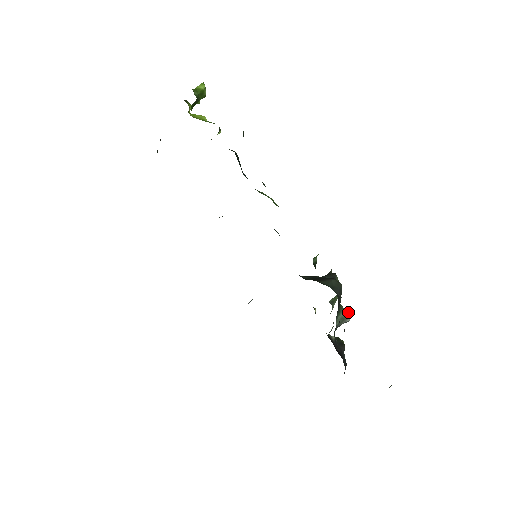
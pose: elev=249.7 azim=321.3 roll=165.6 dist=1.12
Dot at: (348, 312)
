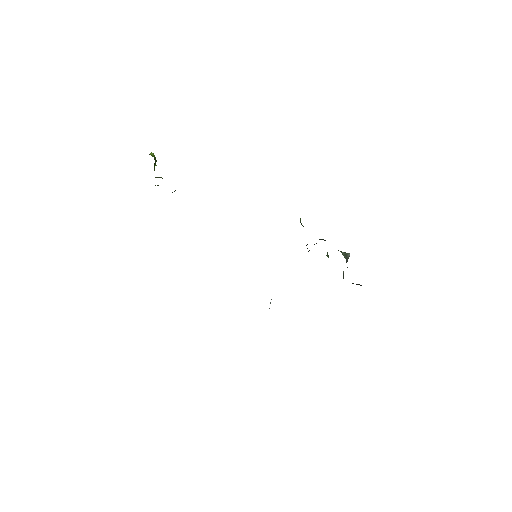
Dot at: occluded
